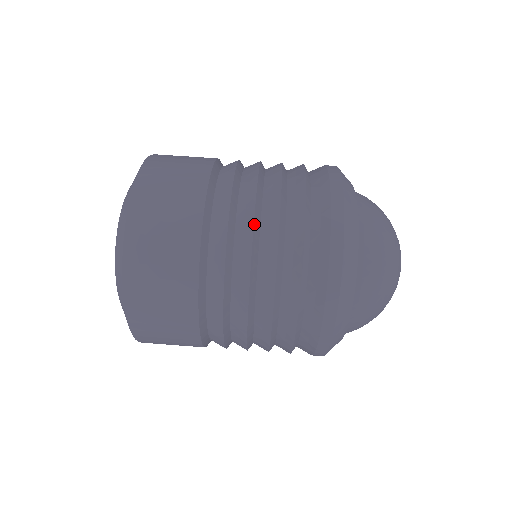
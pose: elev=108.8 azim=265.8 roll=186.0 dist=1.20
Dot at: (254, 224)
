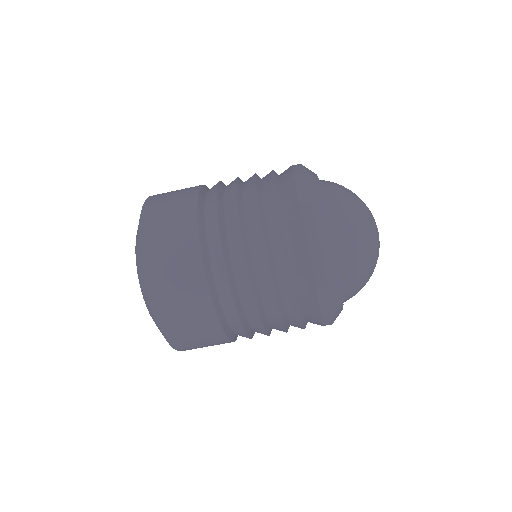
Dot at: (244, 249)
